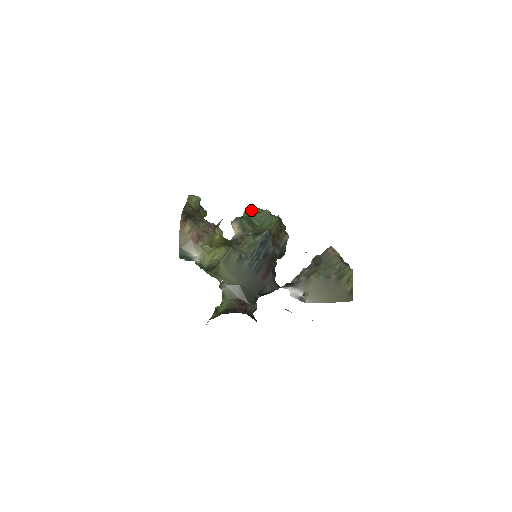
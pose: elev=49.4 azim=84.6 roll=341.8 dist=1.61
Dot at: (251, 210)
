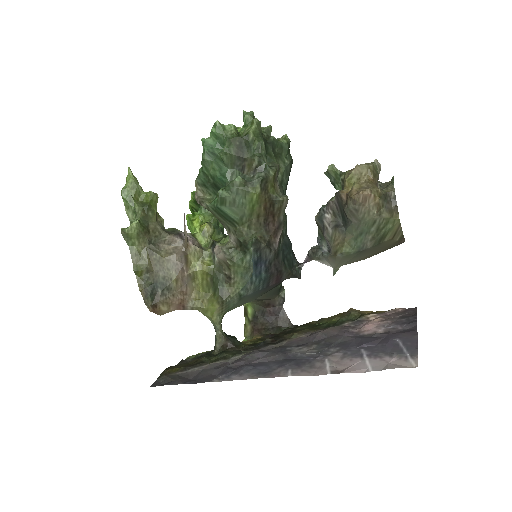
Dot at: (209, 159)
